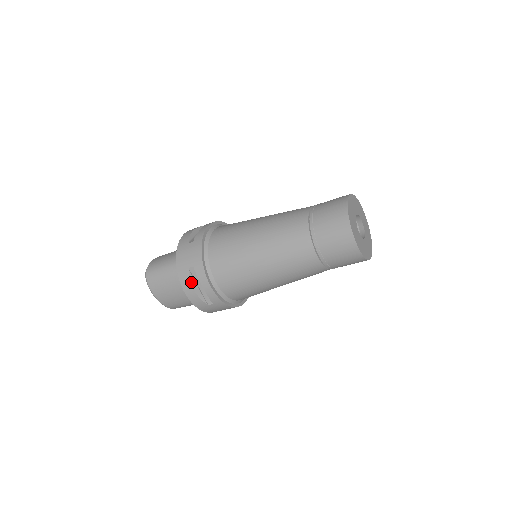
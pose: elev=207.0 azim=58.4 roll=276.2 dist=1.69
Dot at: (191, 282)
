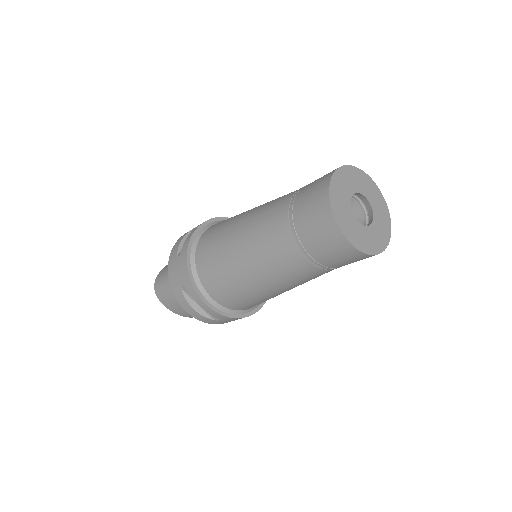
Dot at: (188, 301)
